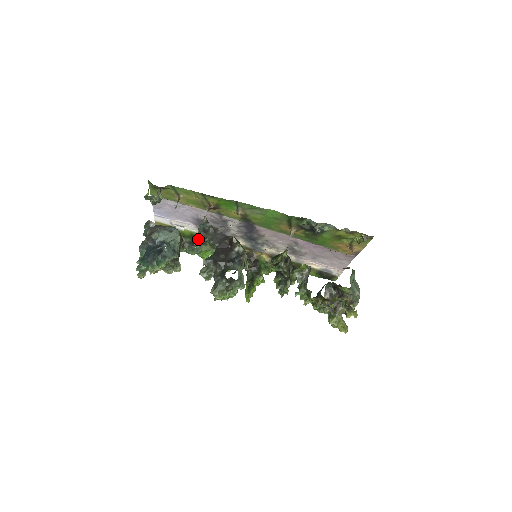
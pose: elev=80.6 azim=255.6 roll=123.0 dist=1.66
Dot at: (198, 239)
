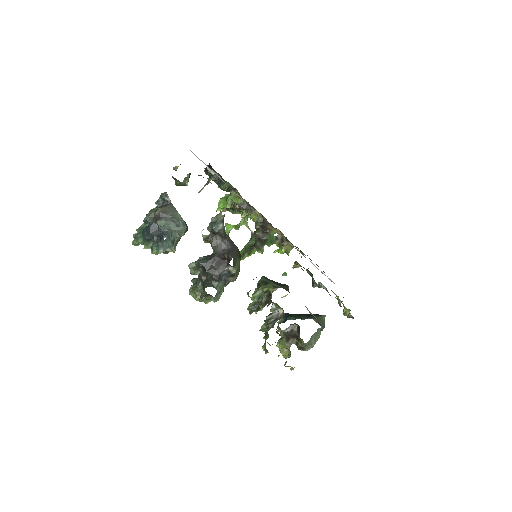
Dot at: (226, 181)
